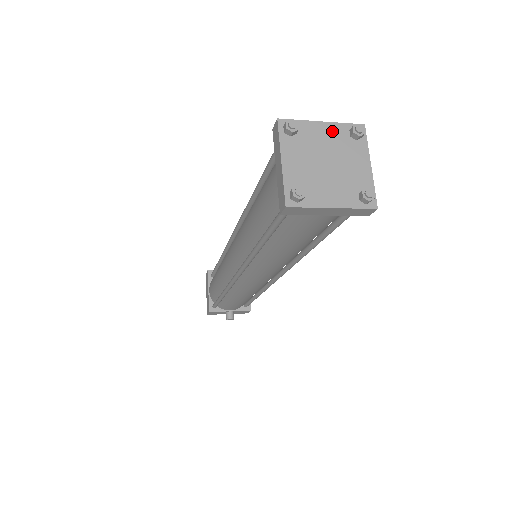
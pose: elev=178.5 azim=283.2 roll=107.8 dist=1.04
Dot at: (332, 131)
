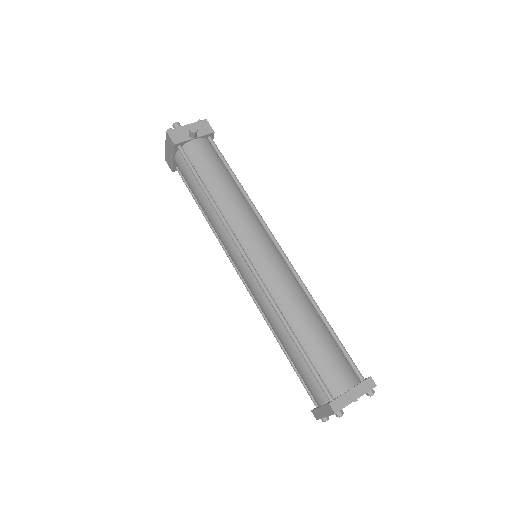
Dot at: occluded
